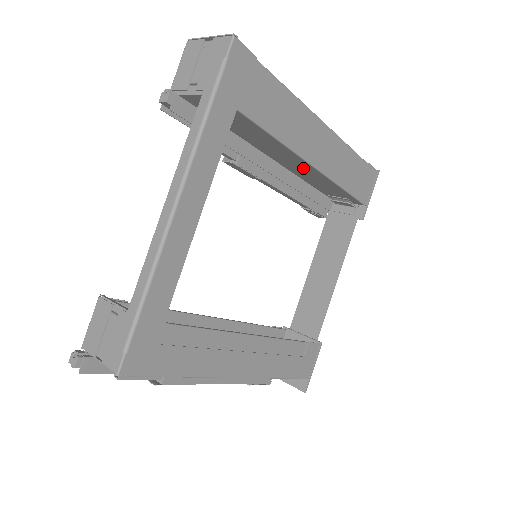
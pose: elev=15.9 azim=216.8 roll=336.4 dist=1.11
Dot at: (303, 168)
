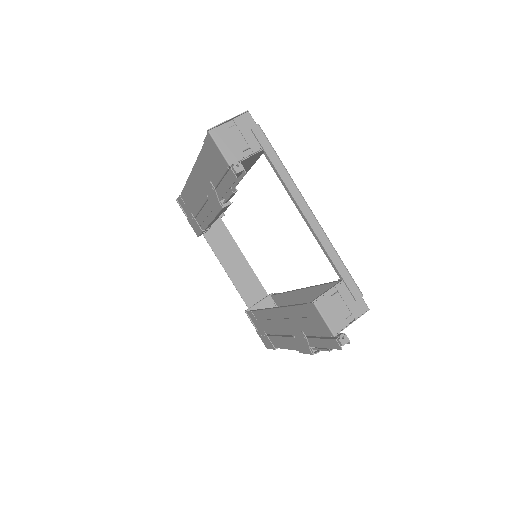
Dot at: occluded
